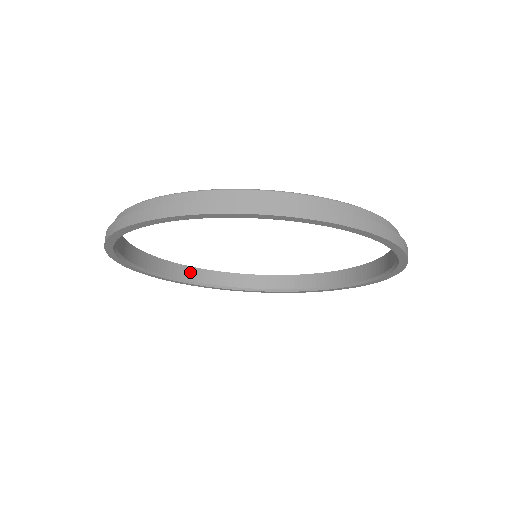
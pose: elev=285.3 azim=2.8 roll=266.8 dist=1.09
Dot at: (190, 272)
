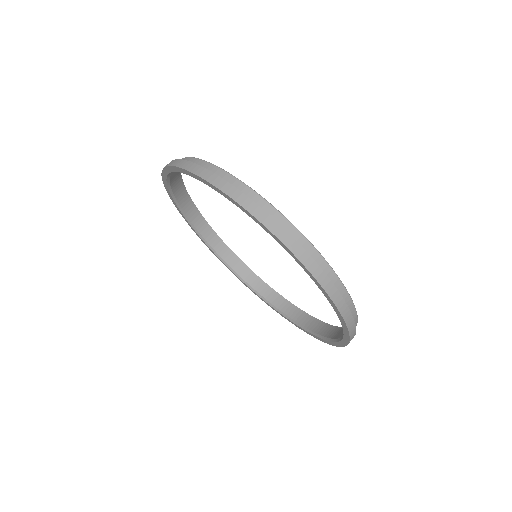
Dot at: (258, 283)
